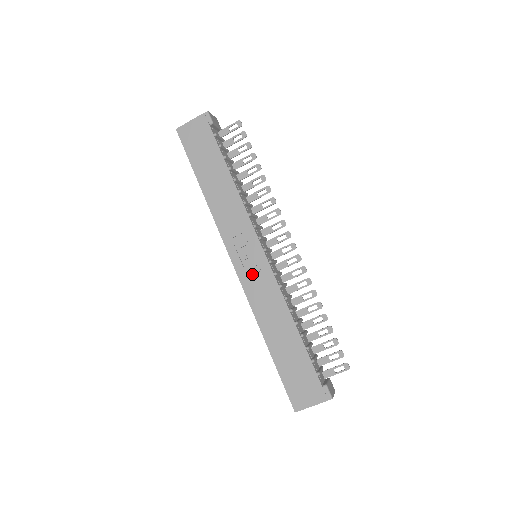
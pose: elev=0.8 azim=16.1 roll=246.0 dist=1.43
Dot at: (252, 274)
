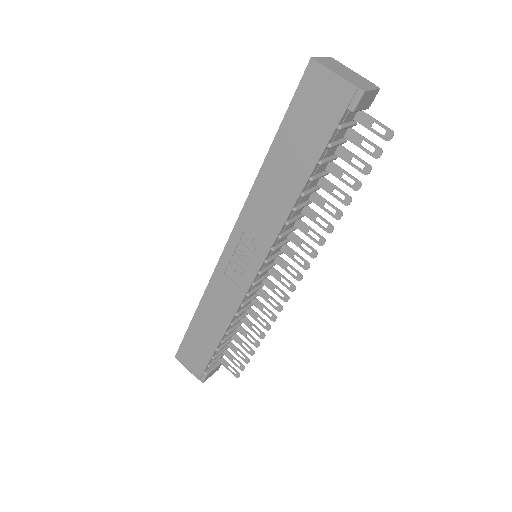
Dot at: (231, 272)
